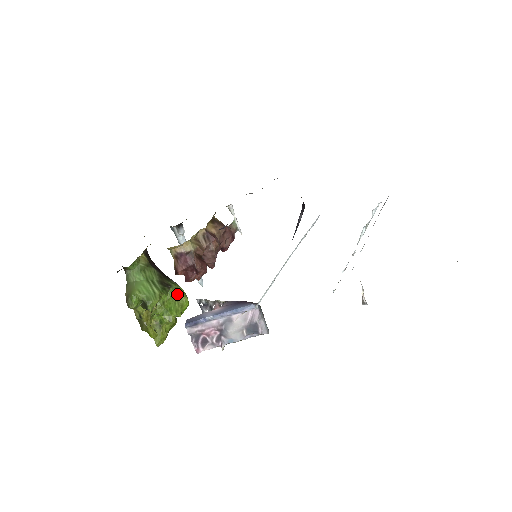
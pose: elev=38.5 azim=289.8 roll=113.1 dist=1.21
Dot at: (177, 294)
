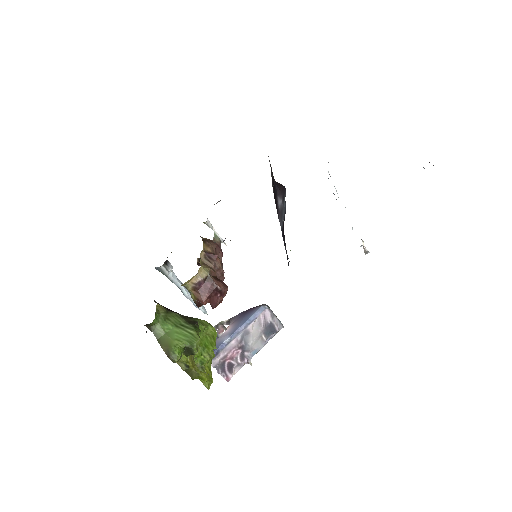
Dot at: (204, 327)
